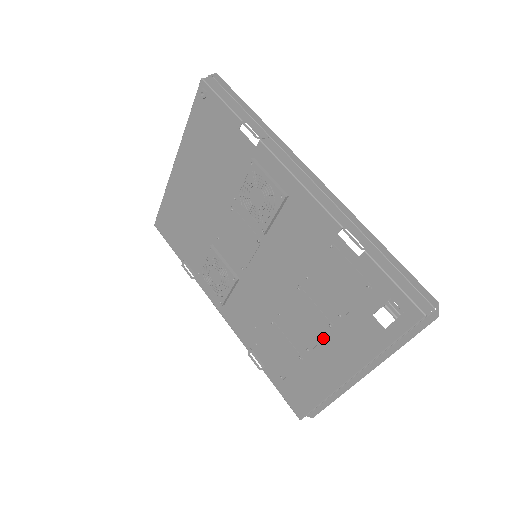
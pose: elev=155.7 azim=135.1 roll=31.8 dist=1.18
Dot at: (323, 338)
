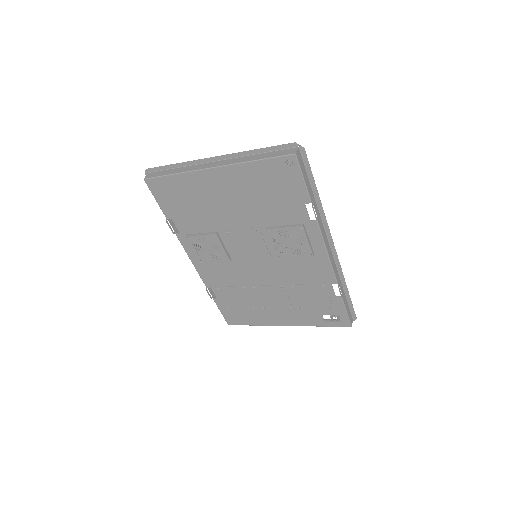
Dot at: (280, 308)
